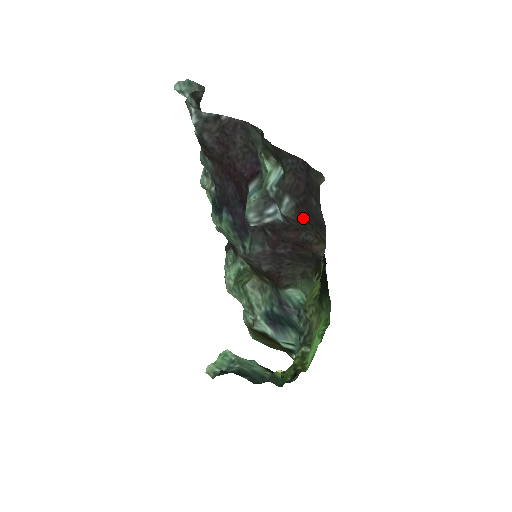
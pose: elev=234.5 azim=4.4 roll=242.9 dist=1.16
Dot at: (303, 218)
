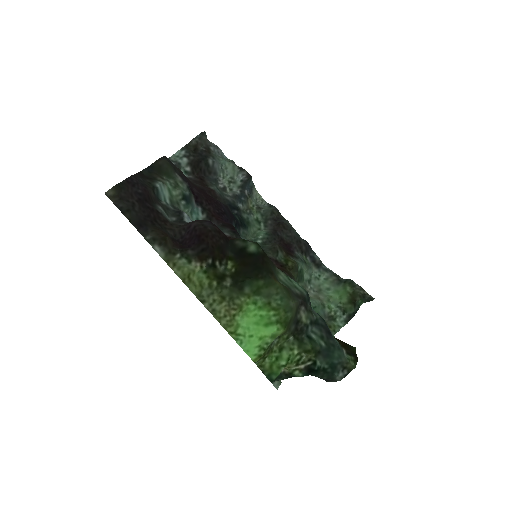
Dot at: (158, 221)
